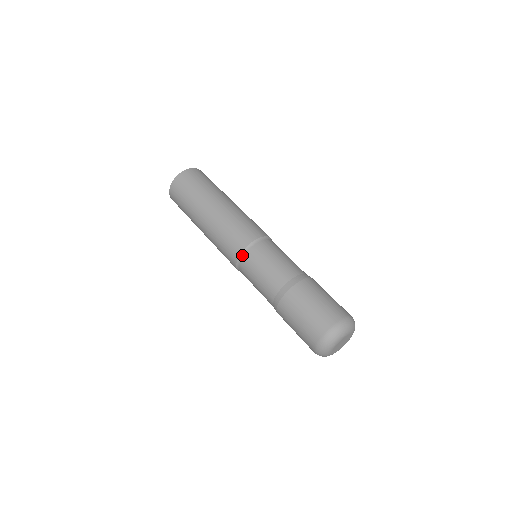
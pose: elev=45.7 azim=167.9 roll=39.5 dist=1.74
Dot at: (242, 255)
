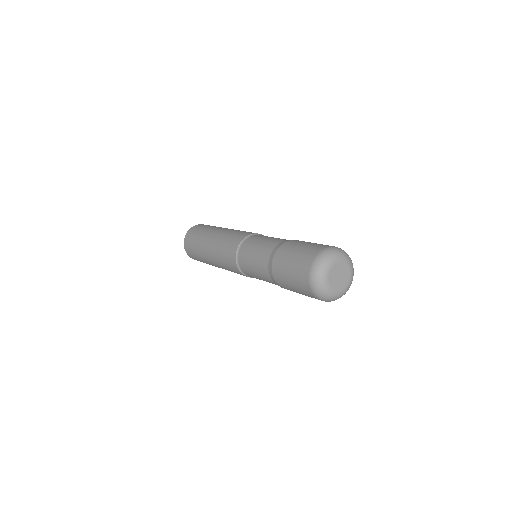
Dot at: (240, 268)
